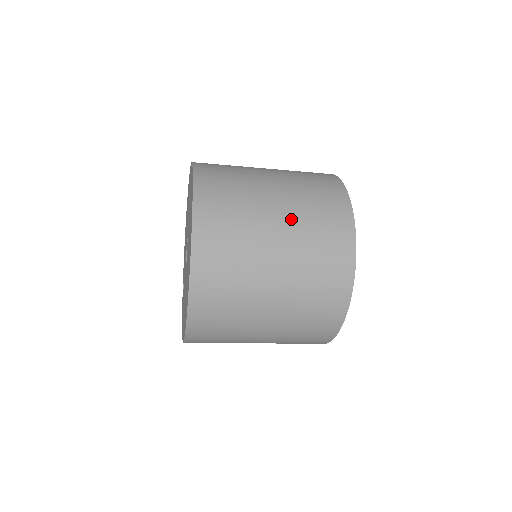
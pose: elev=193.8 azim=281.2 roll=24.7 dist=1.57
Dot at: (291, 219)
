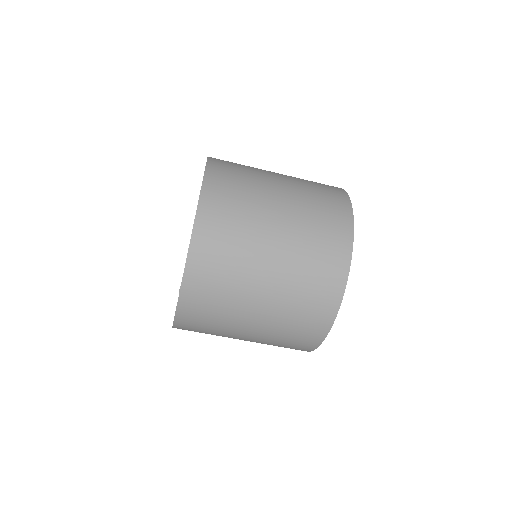
Dot at: (294, 198)
